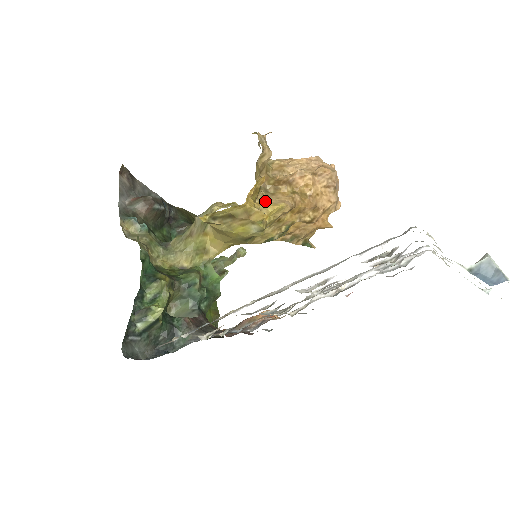
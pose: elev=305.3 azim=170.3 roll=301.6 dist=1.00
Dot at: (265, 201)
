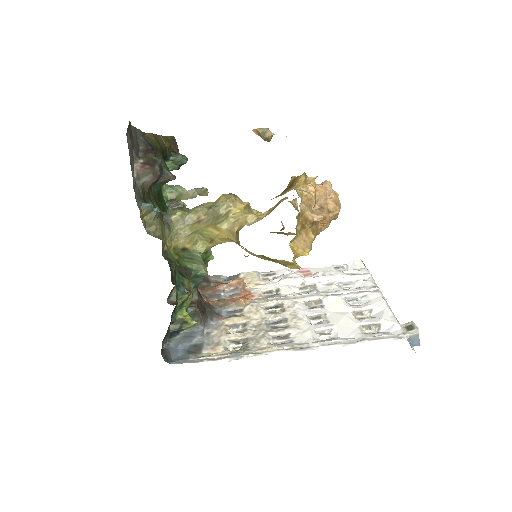
Dot at: (297, 245)
